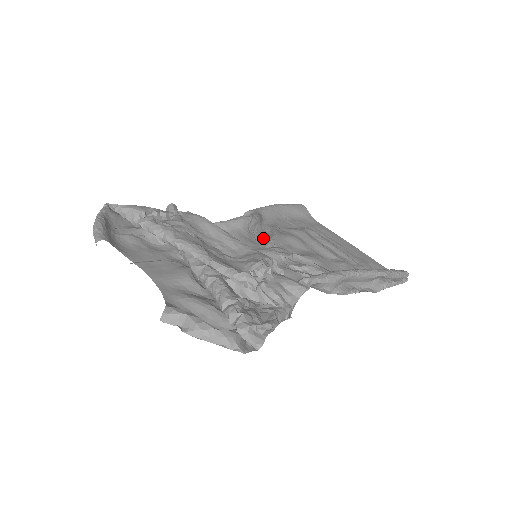
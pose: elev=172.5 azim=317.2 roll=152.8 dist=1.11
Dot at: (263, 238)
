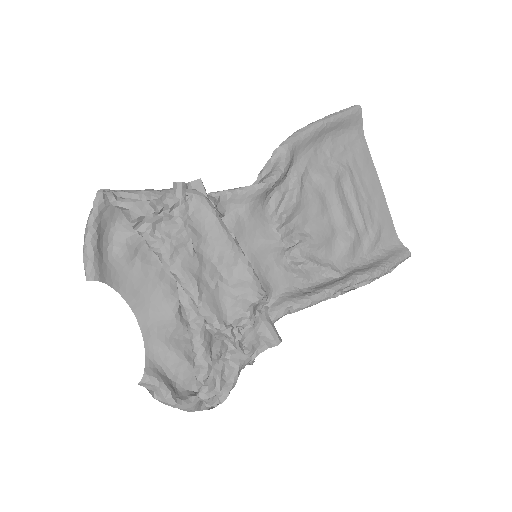
Dot at: (279, 205)
